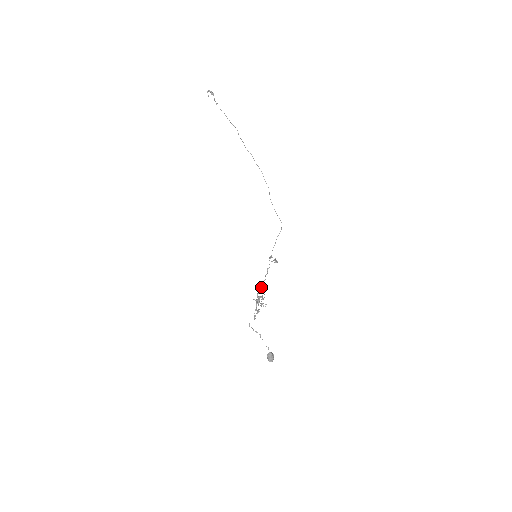
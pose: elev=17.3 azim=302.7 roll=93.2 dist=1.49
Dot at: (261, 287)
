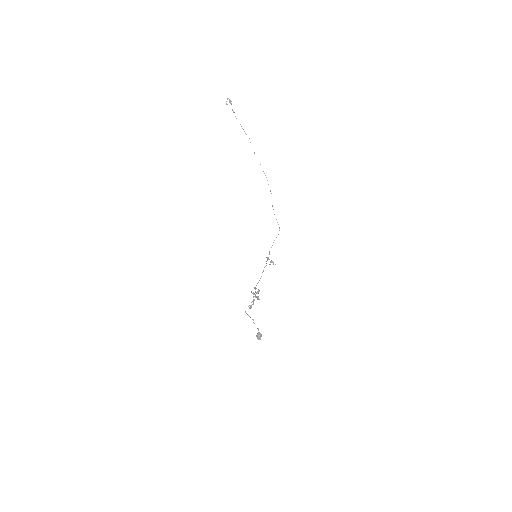
Dot at: (258, 282)
